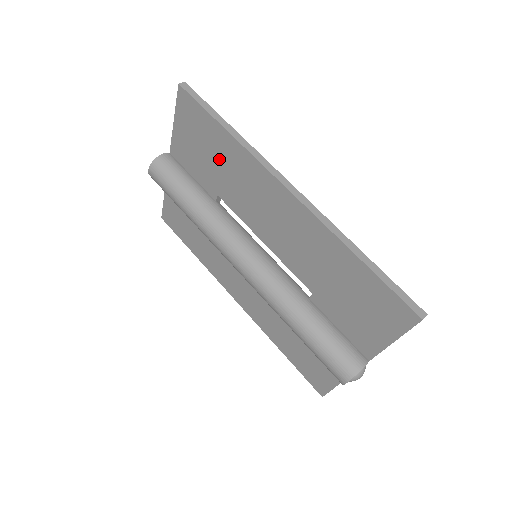
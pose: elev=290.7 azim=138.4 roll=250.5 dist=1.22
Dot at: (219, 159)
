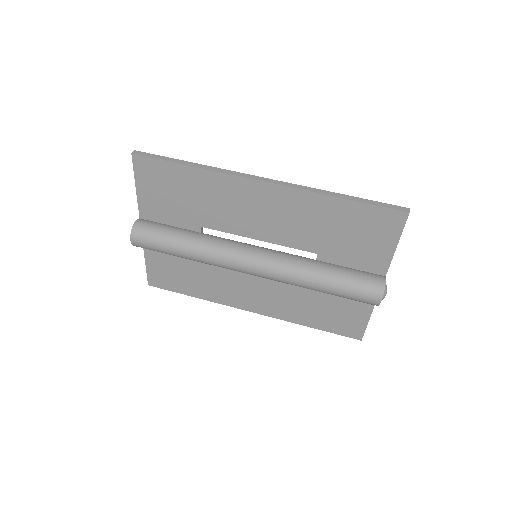
Dot at: (192, 194)
